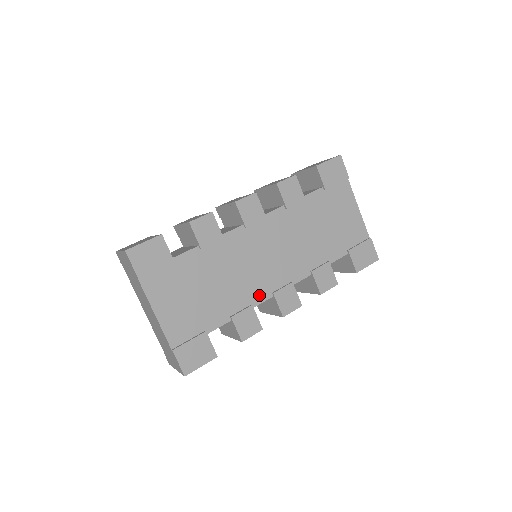
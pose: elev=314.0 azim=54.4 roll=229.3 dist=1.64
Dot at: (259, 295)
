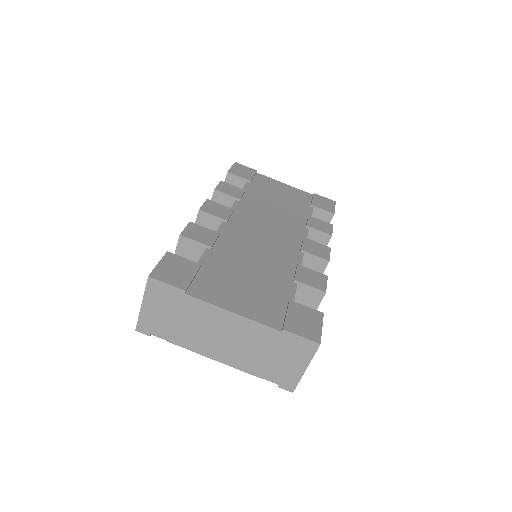
Dot at: (293, 258)
